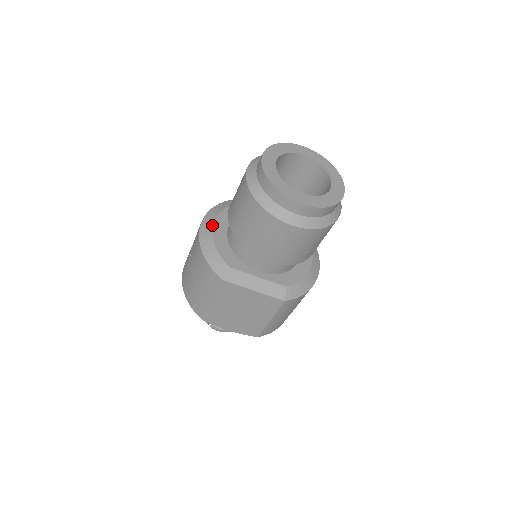
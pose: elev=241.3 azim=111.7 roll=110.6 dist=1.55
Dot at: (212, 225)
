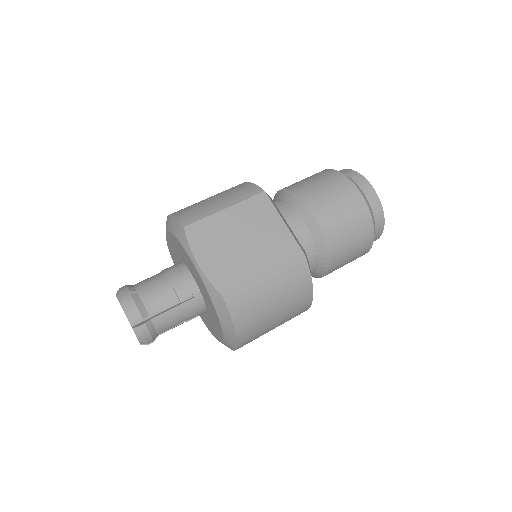
Dot at: occluded
